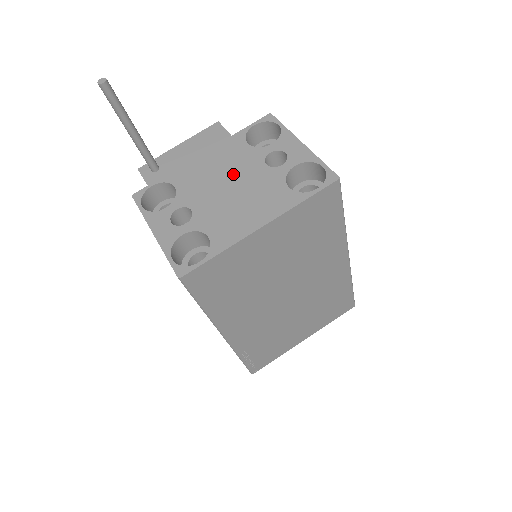
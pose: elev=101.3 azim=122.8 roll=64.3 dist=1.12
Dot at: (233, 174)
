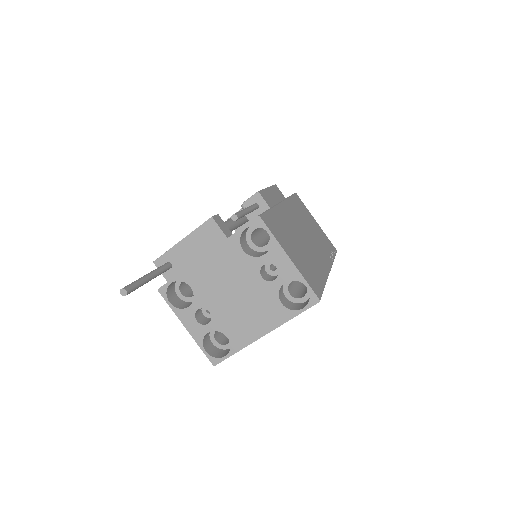
Dot at: (236, 283)
